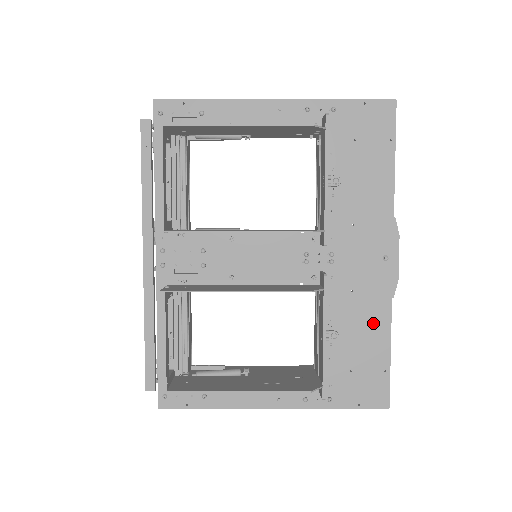
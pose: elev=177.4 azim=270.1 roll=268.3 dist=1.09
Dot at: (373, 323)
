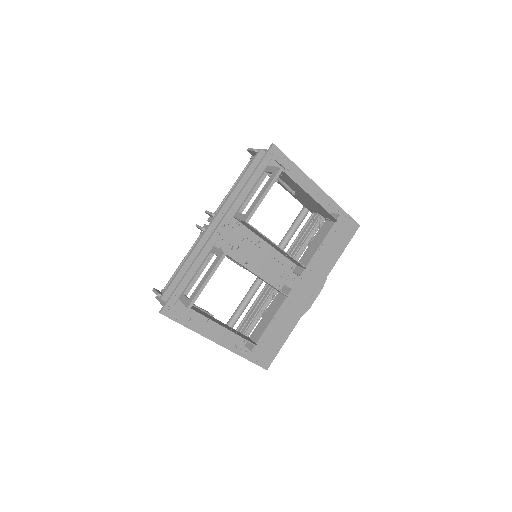
Dot at: (288, 324)
